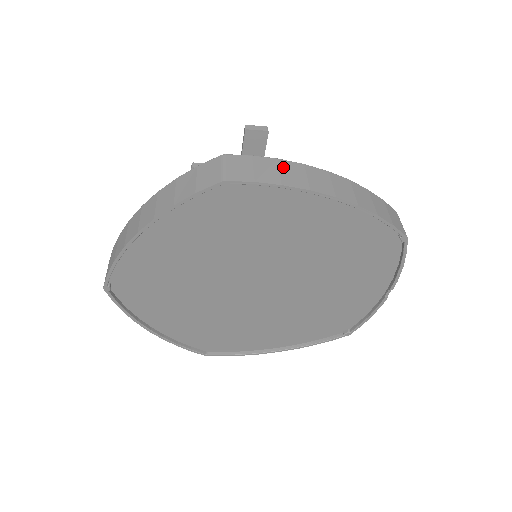
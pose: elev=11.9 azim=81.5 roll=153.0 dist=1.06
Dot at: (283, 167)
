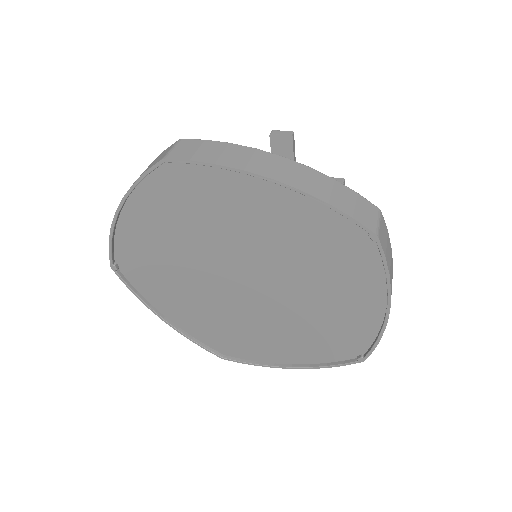
Dot at: (229, 150)
